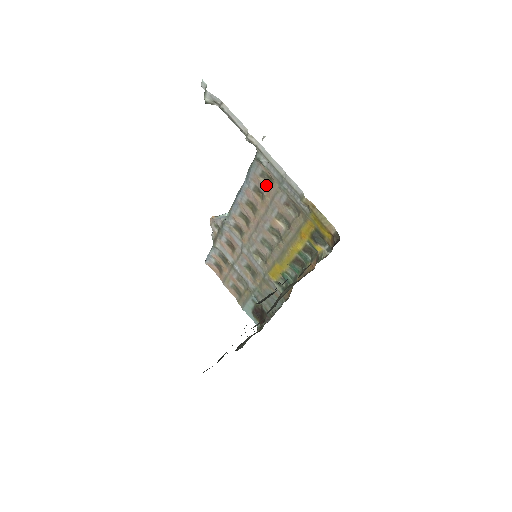
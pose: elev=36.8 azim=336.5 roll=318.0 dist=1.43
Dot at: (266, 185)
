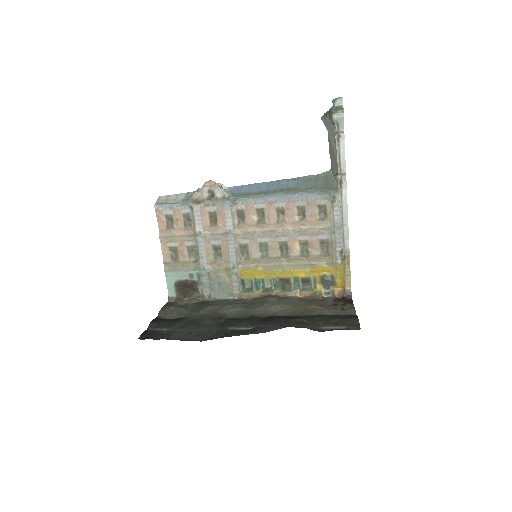
Dot at: (317, 215)
